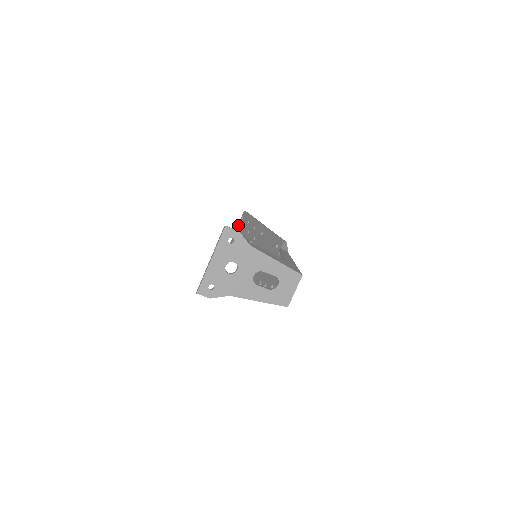
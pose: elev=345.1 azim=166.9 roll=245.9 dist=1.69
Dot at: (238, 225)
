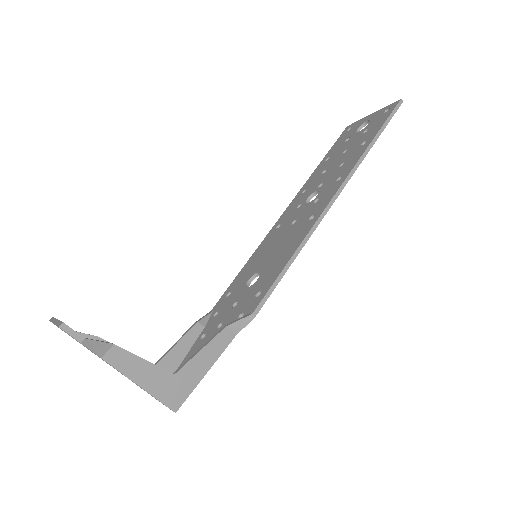
Dot at: (377, 112)
